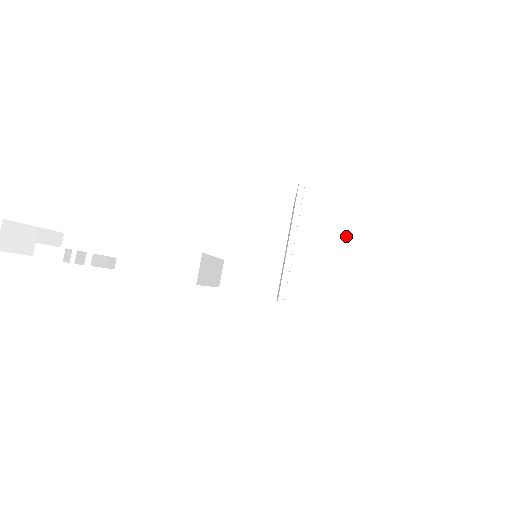
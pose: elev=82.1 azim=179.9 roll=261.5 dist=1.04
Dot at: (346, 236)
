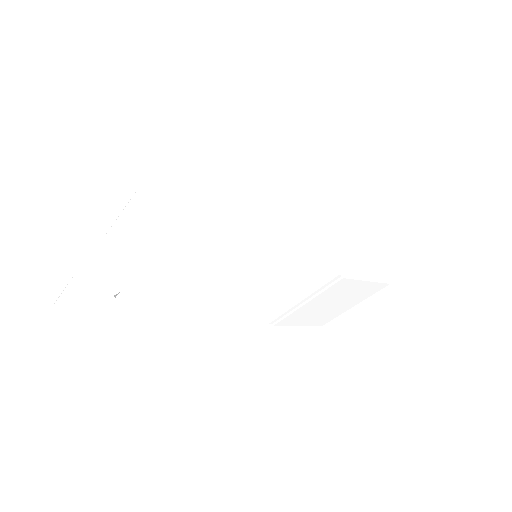
Dot at: (339, 300)
